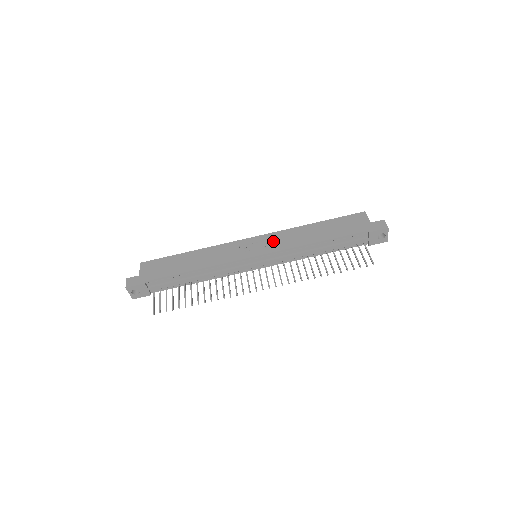
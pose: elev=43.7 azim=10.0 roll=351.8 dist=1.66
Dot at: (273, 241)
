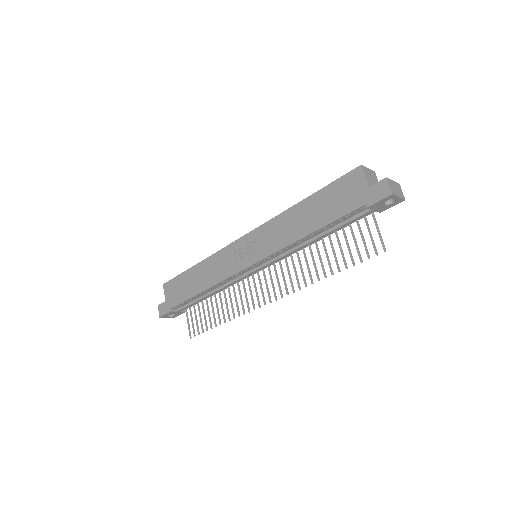
Dot at: (263, 240)
